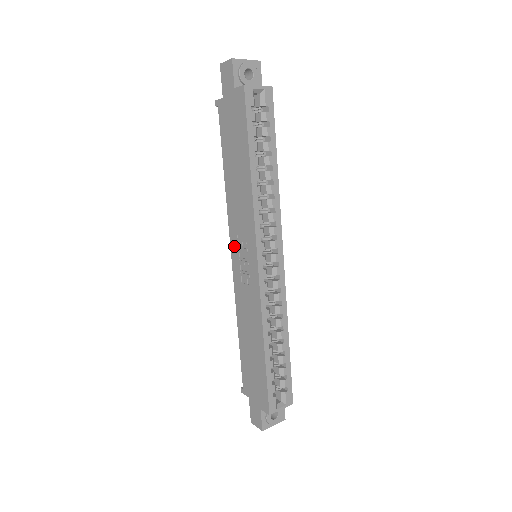
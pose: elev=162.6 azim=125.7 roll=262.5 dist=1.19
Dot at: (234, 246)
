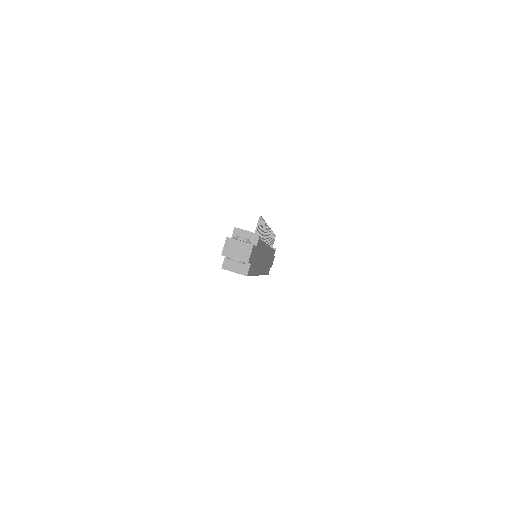
Dot at: occluded
